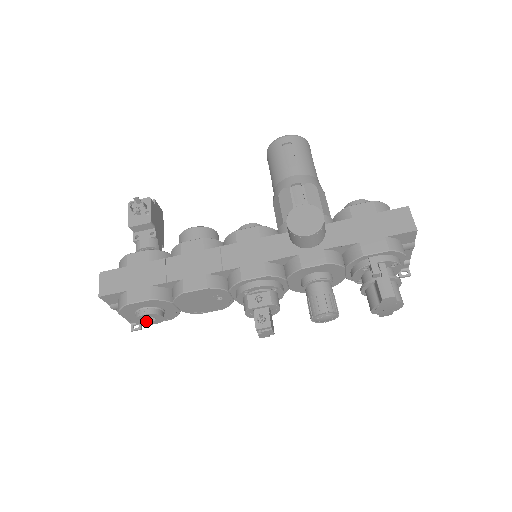
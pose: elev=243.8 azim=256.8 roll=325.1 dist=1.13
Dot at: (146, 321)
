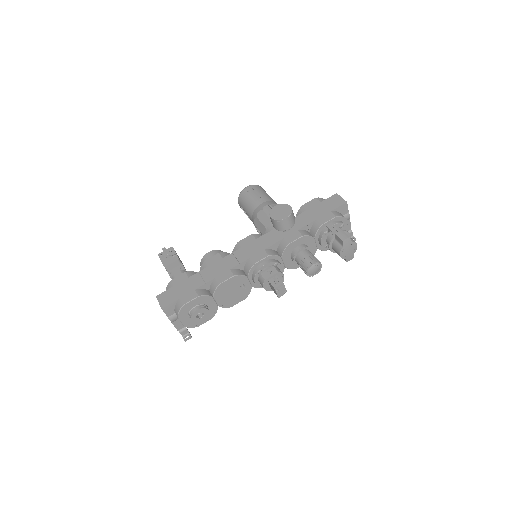
Dot at: (197, 318)
